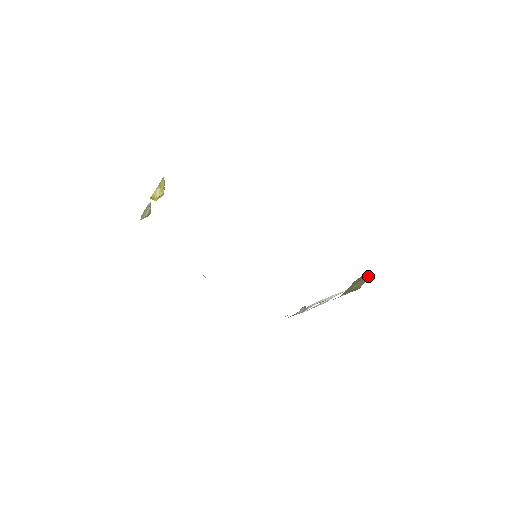
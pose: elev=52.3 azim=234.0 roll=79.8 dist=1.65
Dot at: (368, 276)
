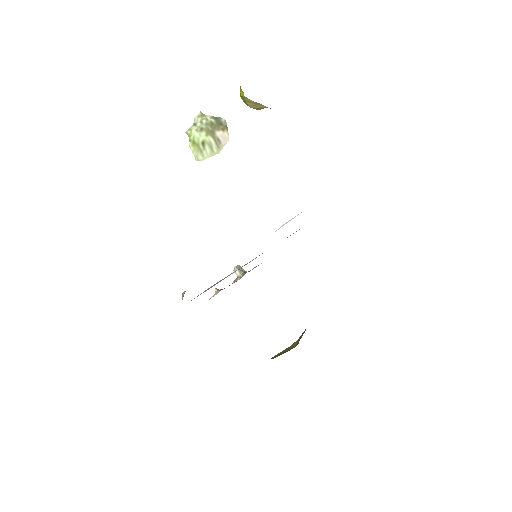
Dot at: occluded
